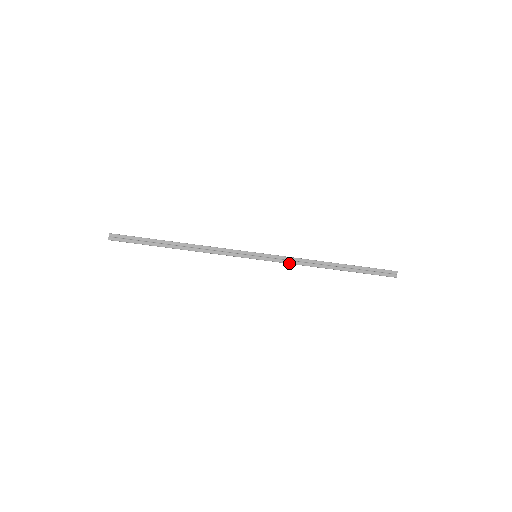
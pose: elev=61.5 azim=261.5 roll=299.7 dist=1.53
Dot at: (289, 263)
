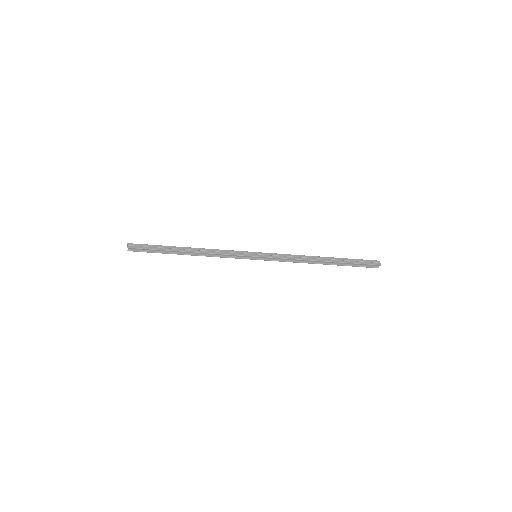
Dot at: (285, 258)
